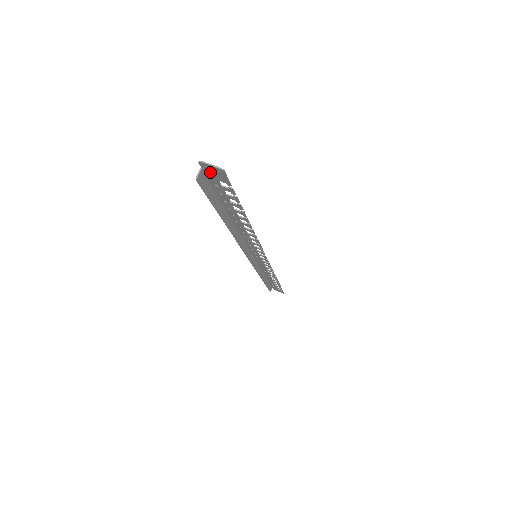
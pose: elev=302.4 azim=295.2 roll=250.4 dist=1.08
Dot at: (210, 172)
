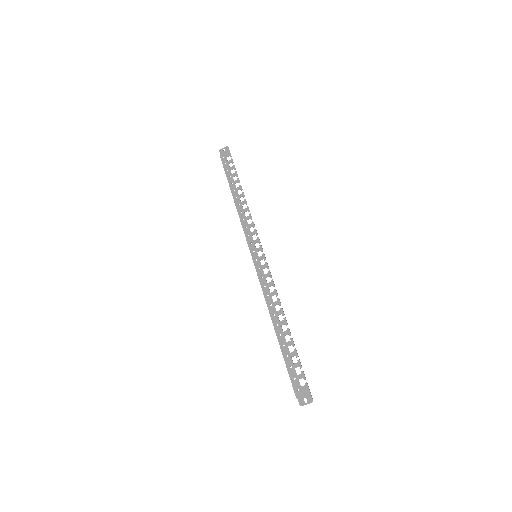
Dot at: (301, 396)
